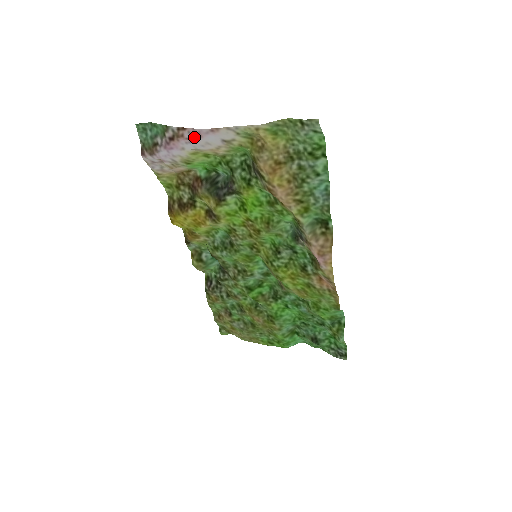
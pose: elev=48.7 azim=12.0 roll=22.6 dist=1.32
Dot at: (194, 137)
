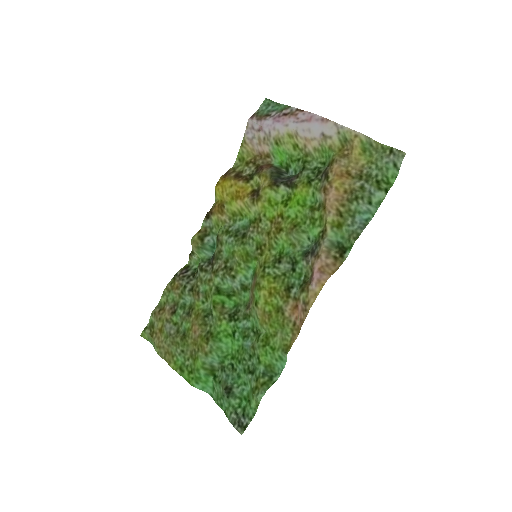
Dot at: (304, 119)
